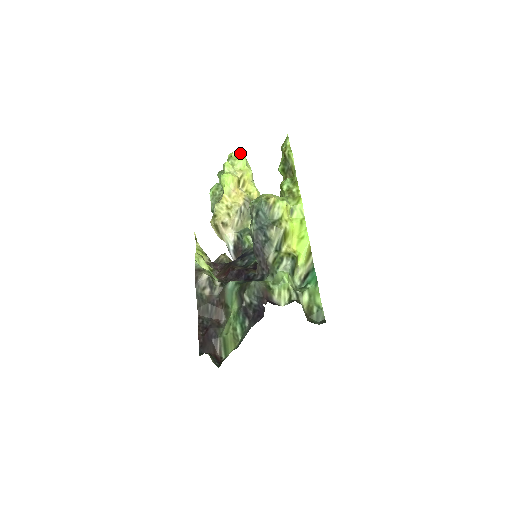
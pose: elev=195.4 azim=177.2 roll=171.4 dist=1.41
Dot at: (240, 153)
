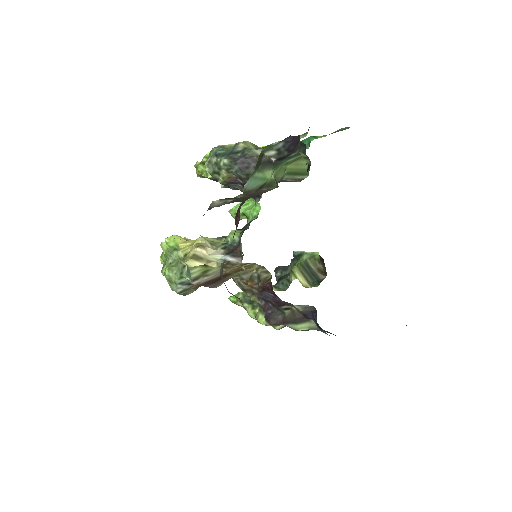
Dot at: occluded
